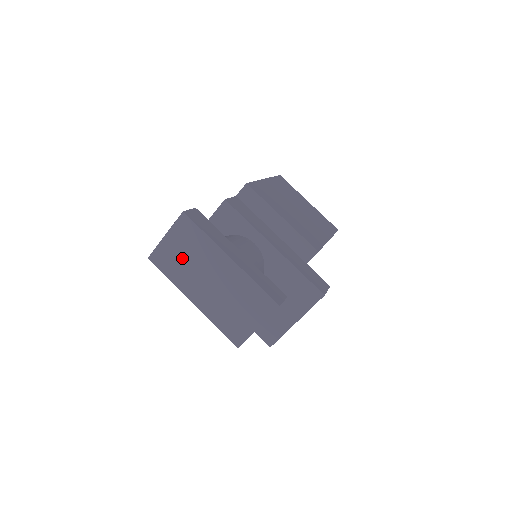
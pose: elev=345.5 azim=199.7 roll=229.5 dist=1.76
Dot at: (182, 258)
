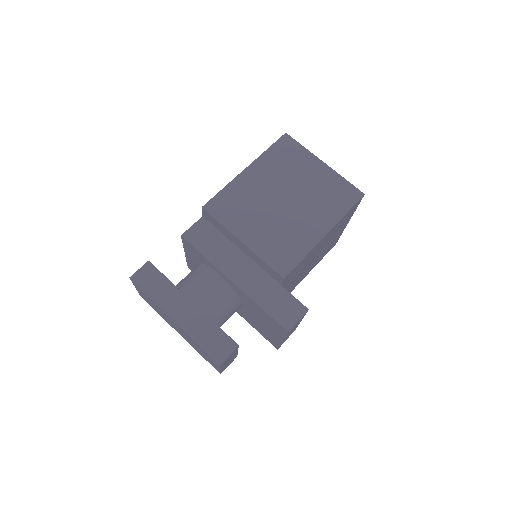
Dot at: (153, 306)
